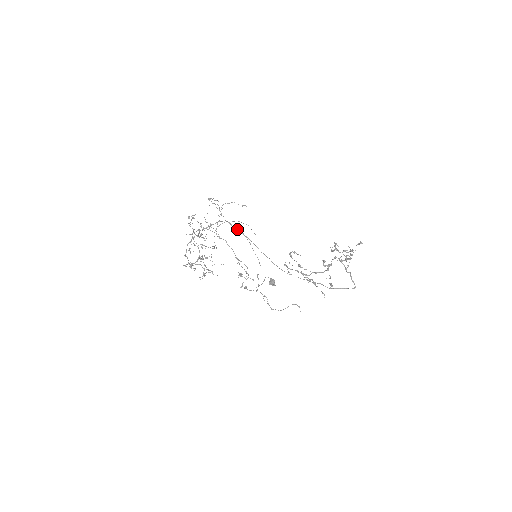
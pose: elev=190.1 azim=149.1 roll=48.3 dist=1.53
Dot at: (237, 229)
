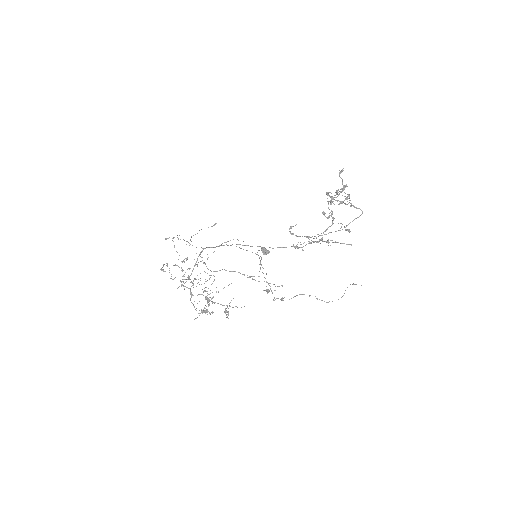
Dot at: (218, 246)
